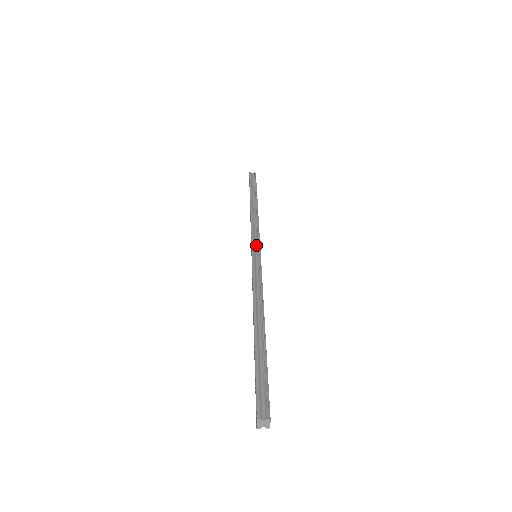
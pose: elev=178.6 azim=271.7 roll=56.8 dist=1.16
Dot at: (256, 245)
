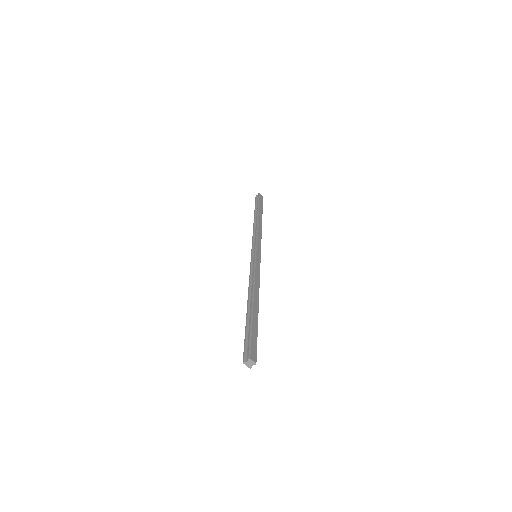
Dot at: (254, 248)
